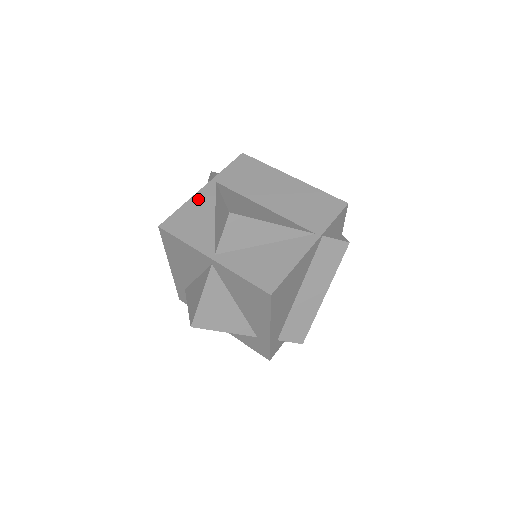
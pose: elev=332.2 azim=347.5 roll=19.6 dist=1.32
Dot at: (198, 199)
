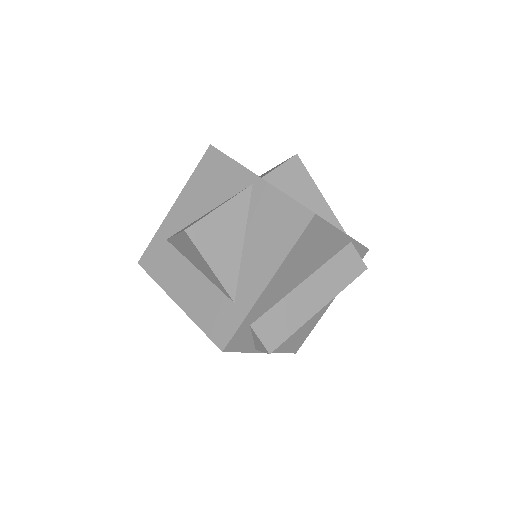
Dot at: occluded
